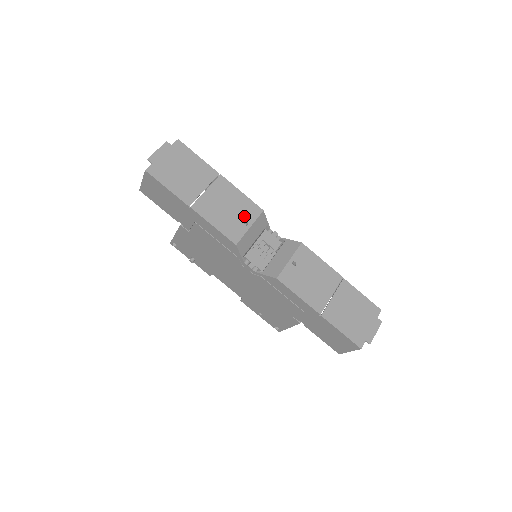
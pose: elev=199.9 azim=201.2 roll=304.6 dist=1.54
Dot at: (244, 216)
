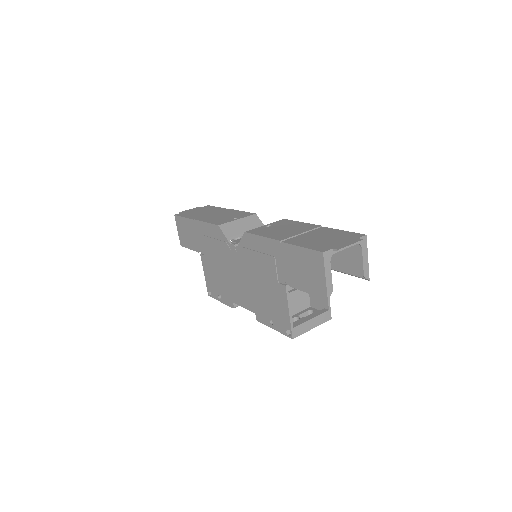
Dot at: (236, 217)
